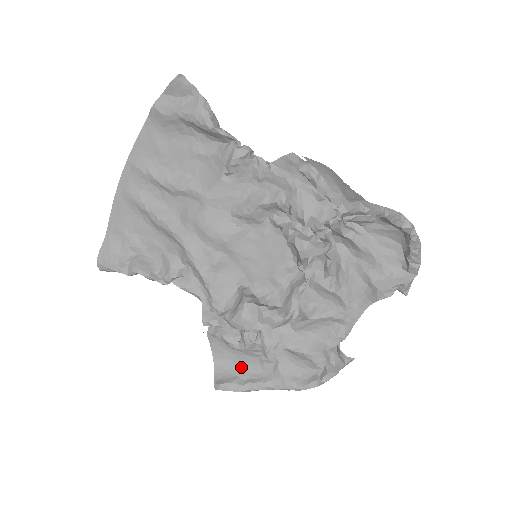
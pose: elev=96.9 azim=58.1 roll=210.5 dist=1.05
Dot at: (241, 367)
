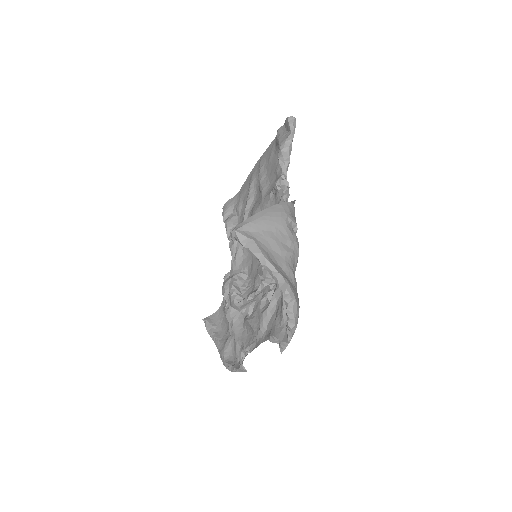
Dot at: (223, 323)
